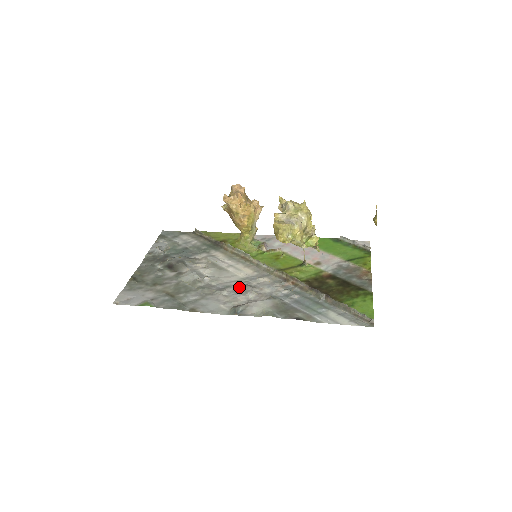
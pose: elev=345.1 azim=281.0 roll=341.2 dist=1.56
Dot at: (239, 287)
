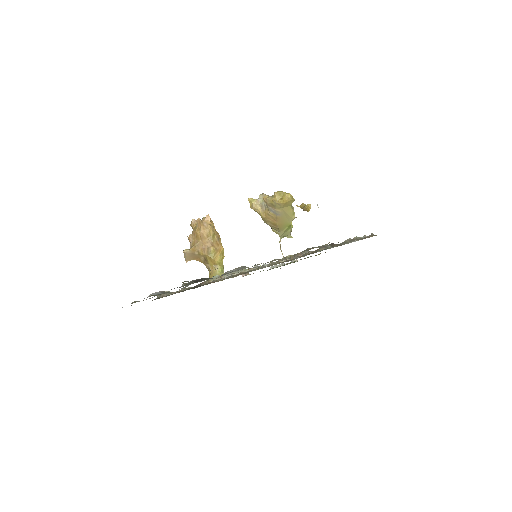
Dot at: occluded
